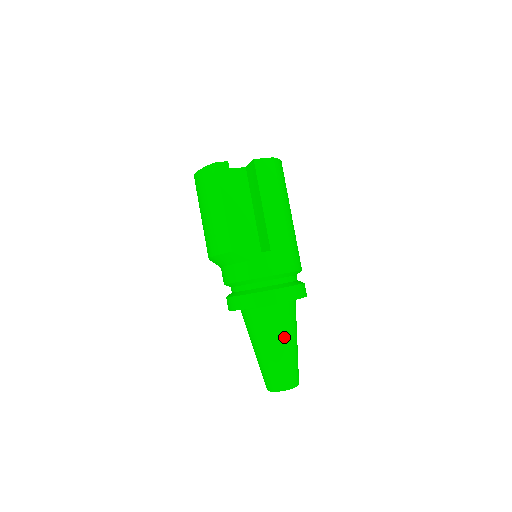
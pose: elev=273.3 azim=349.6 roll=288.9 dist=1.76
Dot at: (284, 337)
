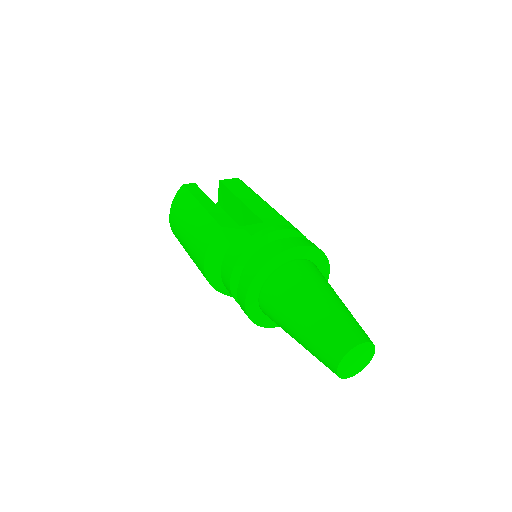
Dot at: (320, 289)
